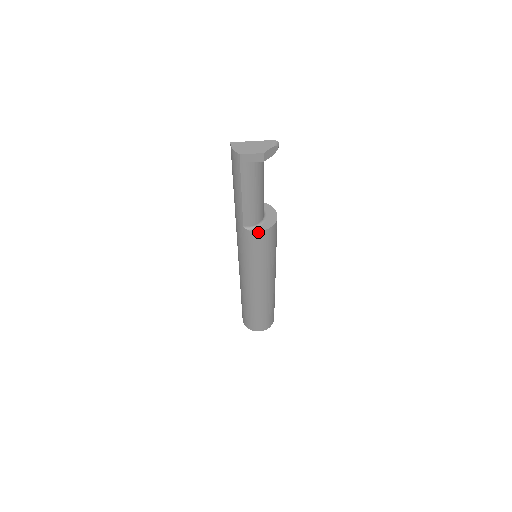
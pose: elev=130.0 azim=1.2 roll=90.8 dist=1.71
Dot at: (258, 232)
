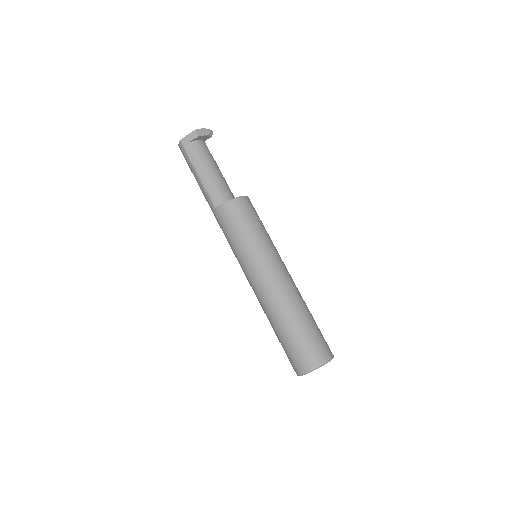
Dot at: (227, 204)
